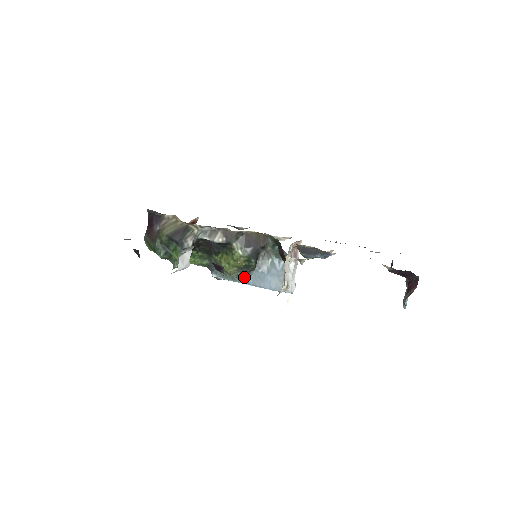
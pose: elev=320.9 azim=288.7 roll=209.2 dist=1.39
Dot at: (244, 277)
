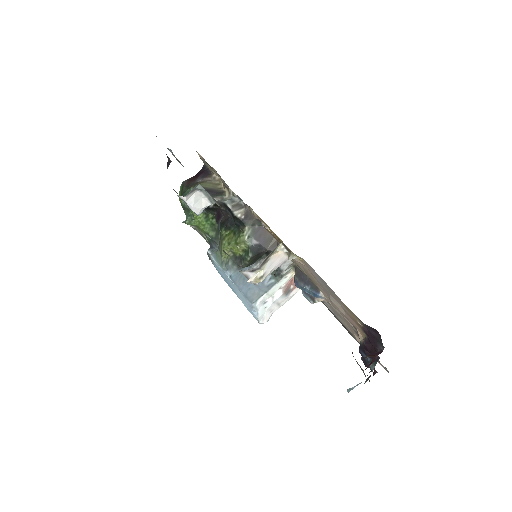
Dot at: (232, 269)
